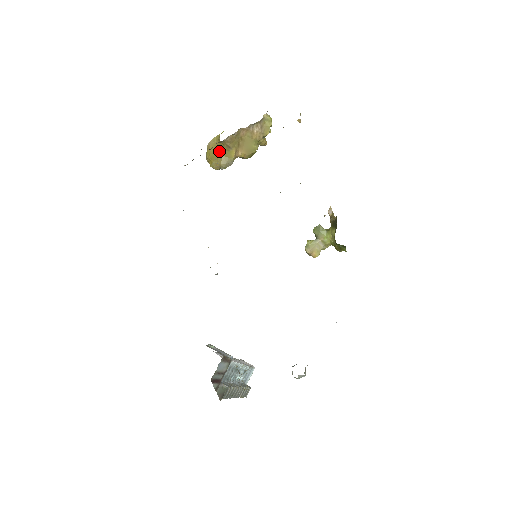
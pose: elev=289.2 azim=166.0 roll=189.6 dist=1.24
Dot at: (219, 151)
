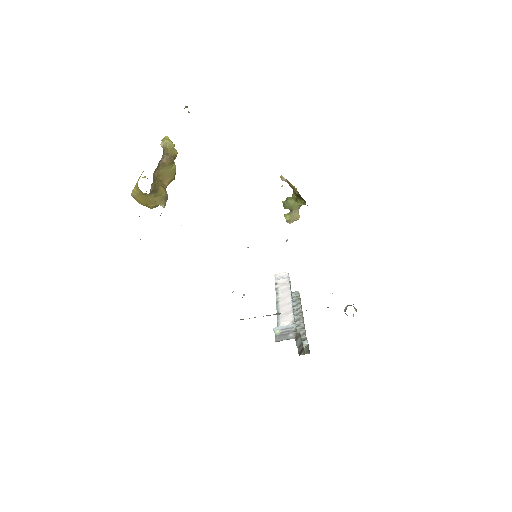
Dot at: (149, 198)
